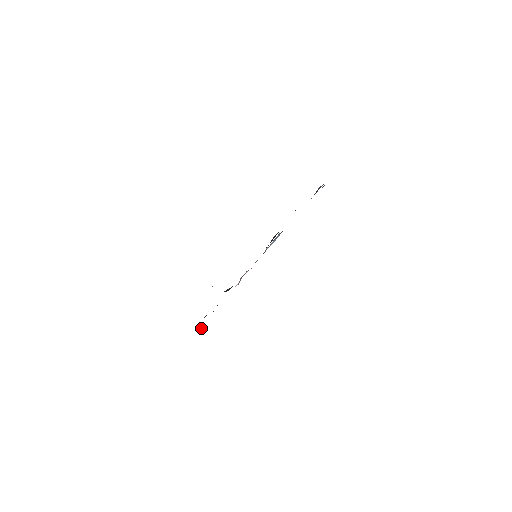
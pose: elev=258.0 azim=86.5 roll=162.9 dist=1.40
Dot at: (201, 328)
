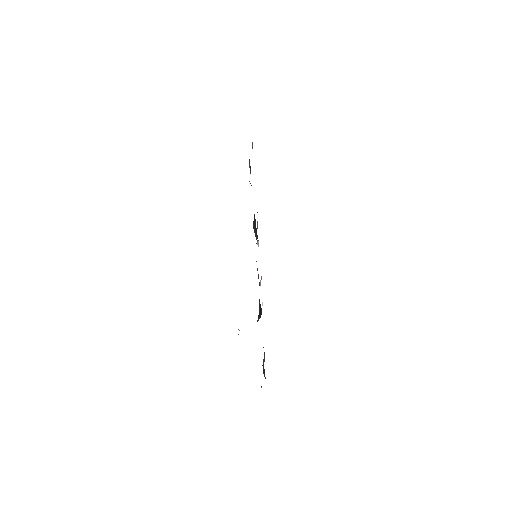
Dot at: occluded
